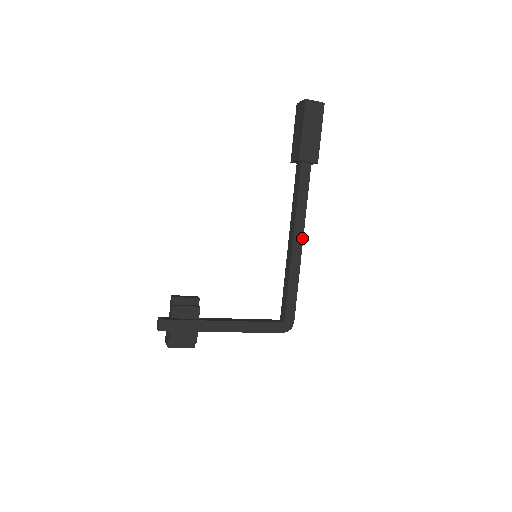
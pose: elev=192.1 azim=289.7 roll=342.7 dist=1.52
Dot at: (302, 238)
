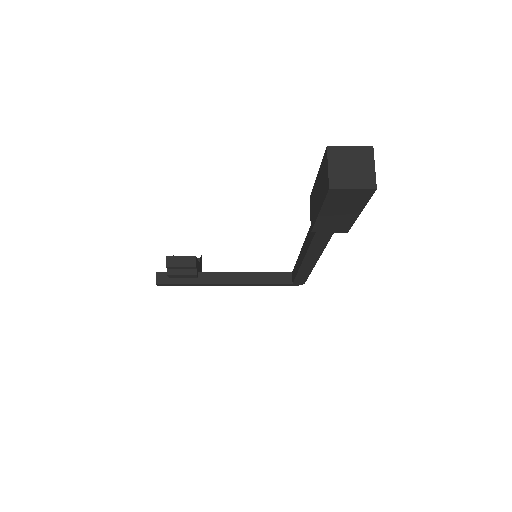
Dot at: (317, 259)
